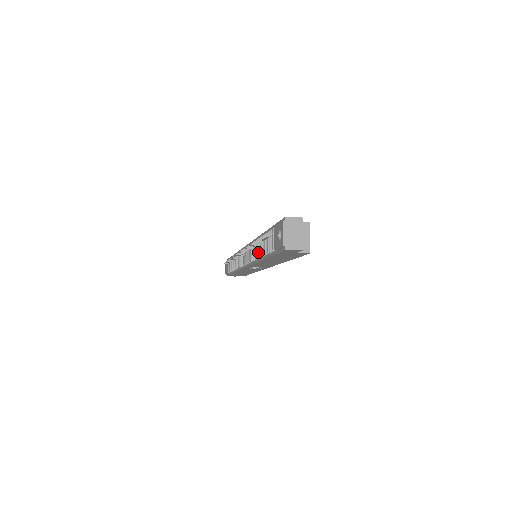
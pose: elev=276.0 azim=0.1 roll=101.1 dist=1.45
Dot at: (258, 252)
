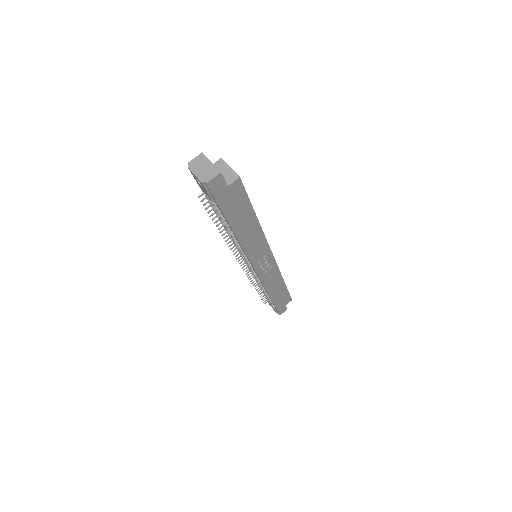
Dot at: (231, 235)
